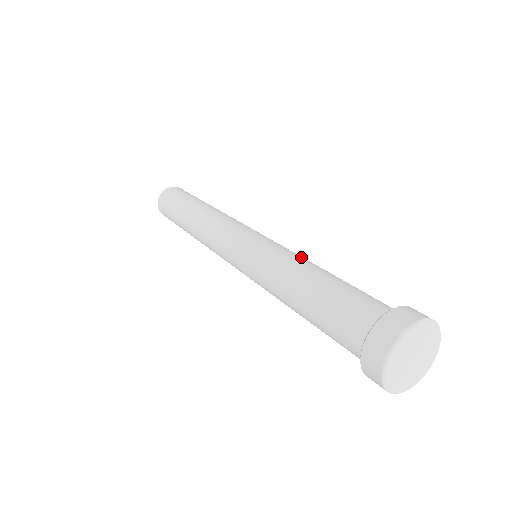
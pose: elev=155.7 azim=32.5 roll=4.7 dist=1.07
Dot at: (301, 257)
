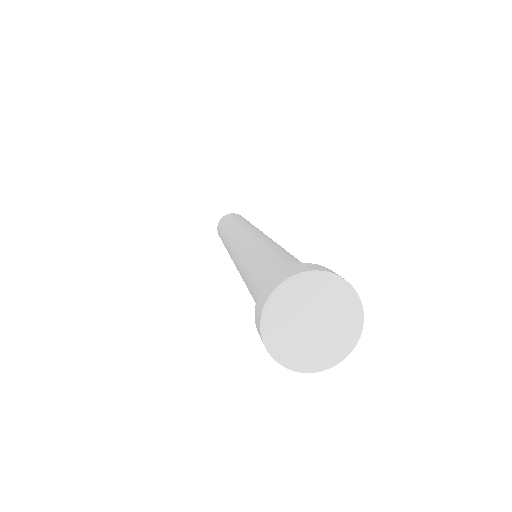
Dot at: (274, 244)
